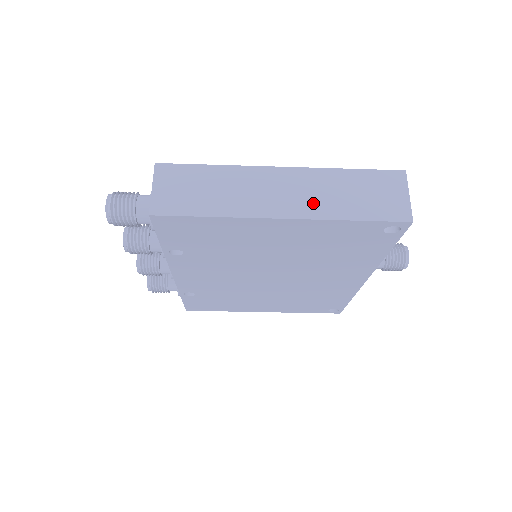
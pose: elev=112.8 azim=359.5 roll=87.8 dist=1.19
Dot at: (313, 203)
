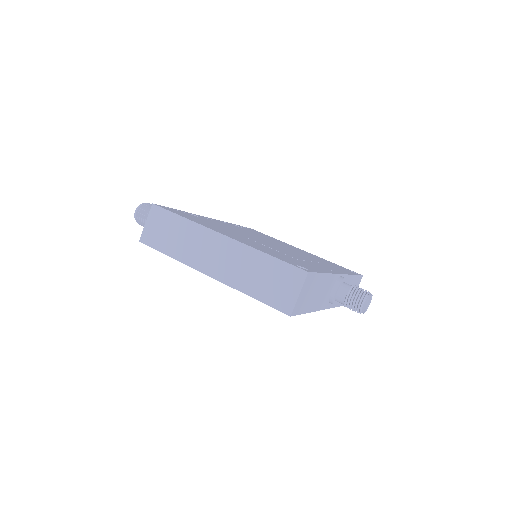
Dot at: (231, 272)
